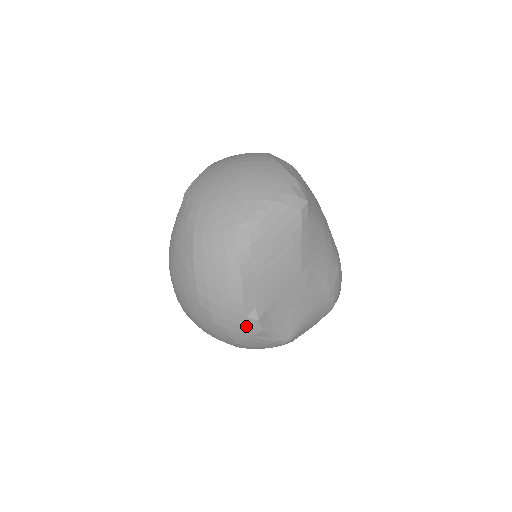
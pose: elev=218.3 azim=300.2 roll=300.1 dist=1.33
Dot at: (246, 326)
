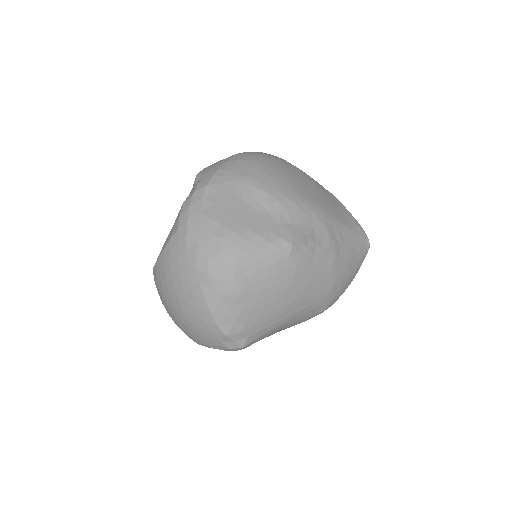
Dot at: occluded
